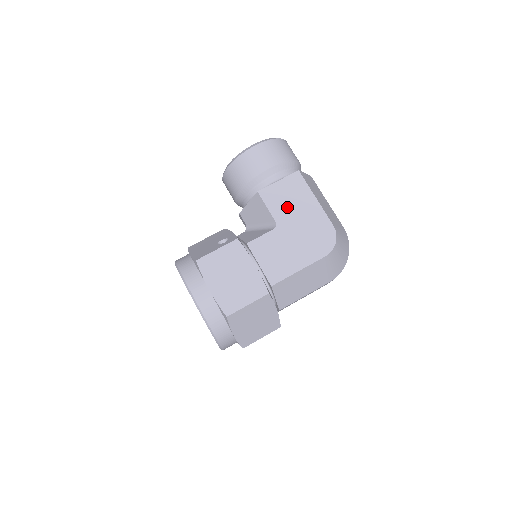
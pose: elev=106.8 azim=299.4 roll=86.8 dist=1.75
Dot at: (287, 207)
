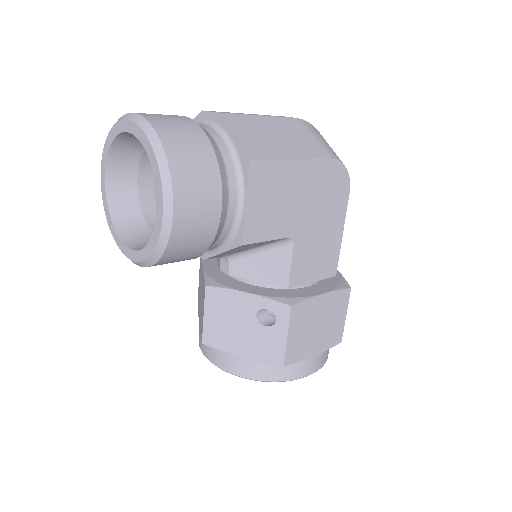
Dot at: (282, 211)
